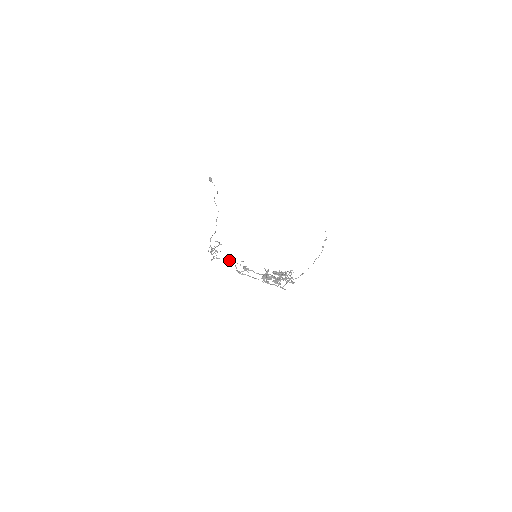
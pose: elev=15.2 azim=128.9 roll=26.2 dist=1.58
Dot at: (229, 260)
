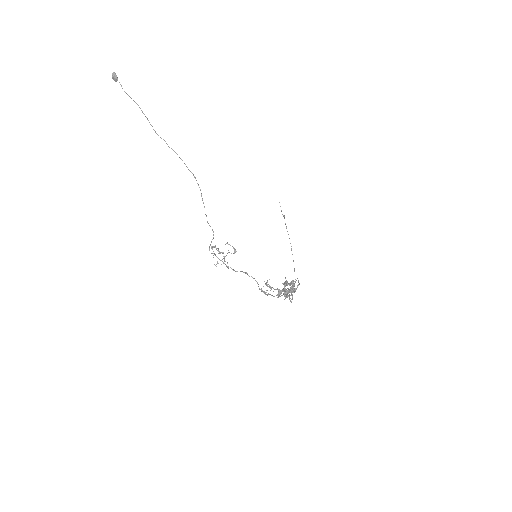
Dot at: occluded
